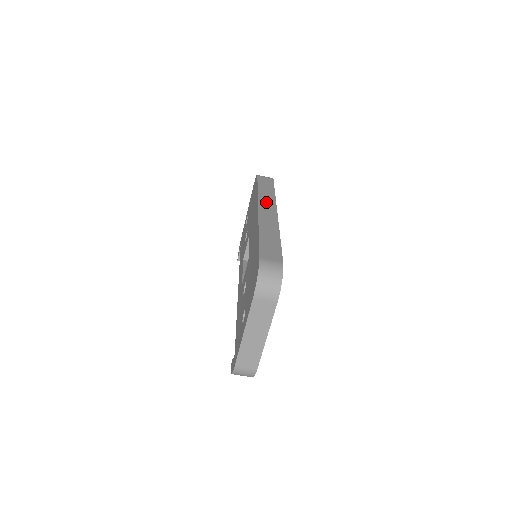
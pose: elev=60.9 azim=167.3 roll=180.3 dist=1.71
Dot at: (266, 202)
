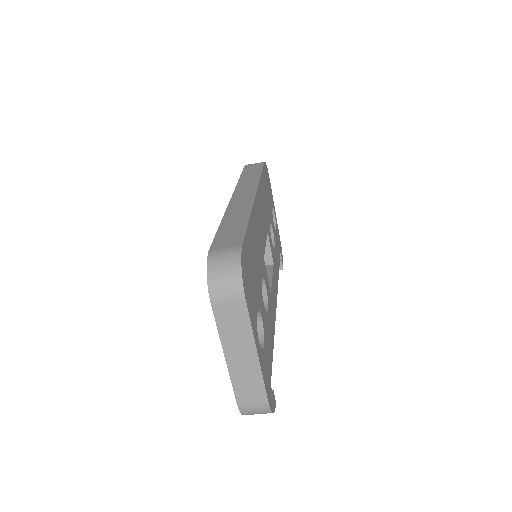
Dot at: (245, 187)
